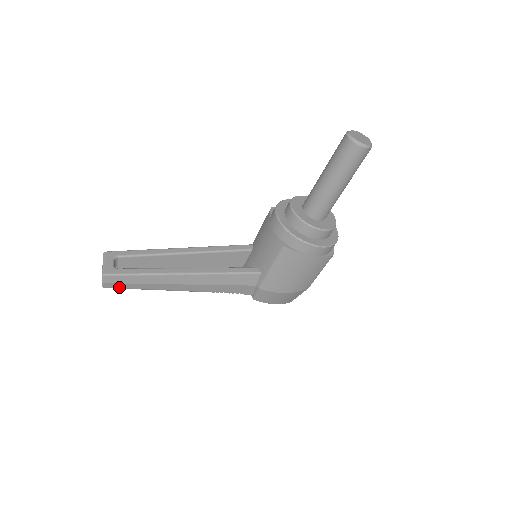
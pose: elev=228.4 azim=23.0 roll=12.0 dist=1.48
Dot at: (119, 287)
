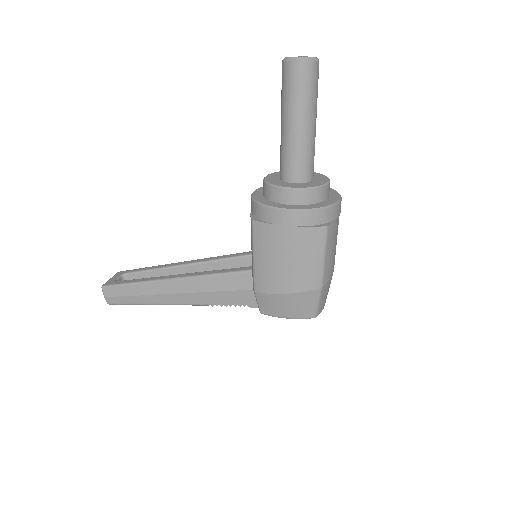
Dot at: (120, 302)
